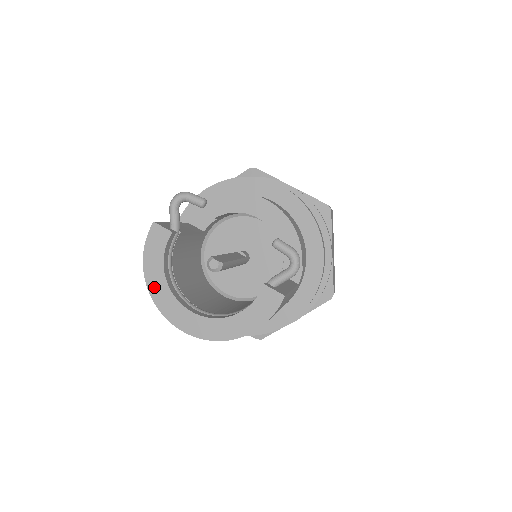
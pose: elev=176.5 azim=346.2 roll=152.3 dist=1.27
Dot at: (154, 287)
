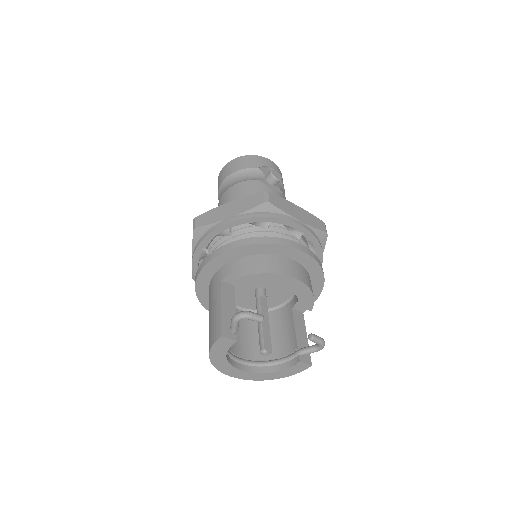
Dot at: (217, 363)
